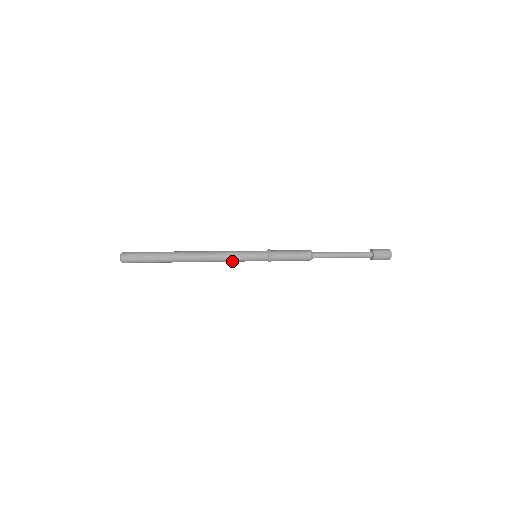
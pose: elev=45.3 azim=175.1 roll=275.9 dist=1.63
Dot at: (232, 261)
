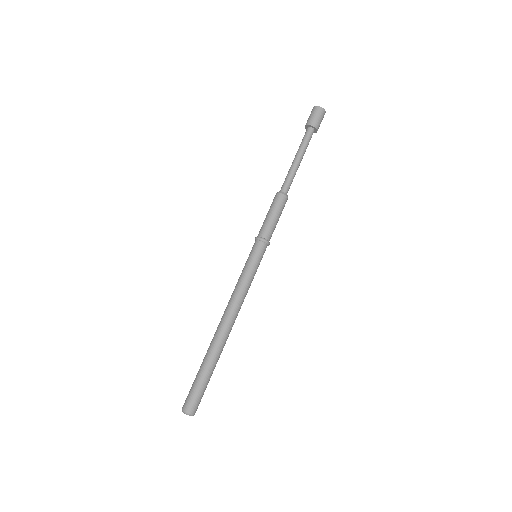
Dot at: (249, 285)
